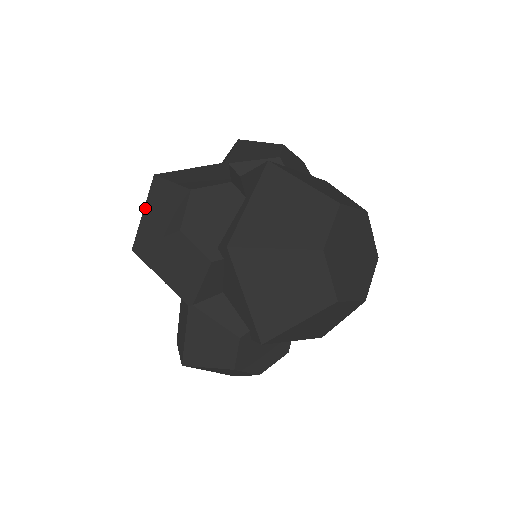
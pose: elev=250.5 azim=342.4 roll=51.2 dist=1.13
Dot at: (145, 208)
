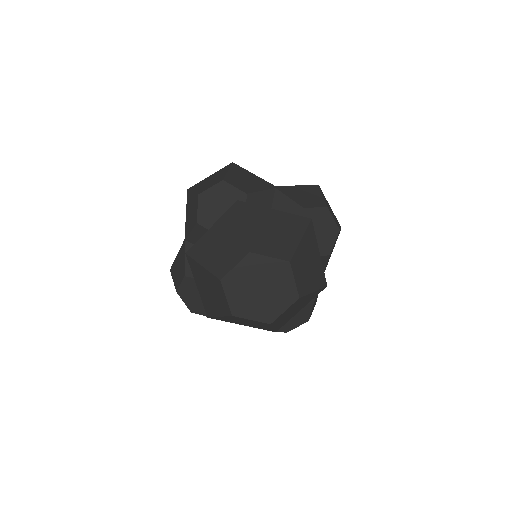
Dot at: occluded
